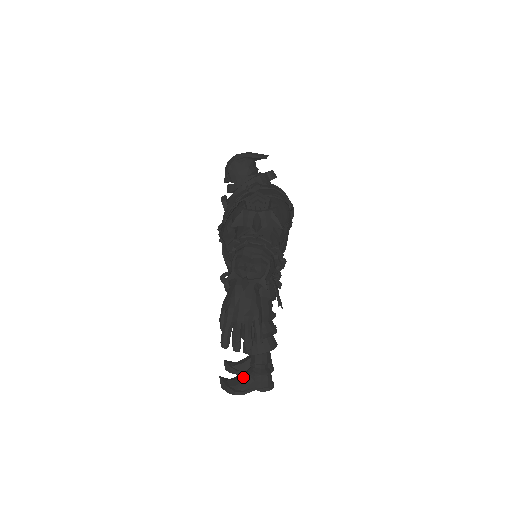
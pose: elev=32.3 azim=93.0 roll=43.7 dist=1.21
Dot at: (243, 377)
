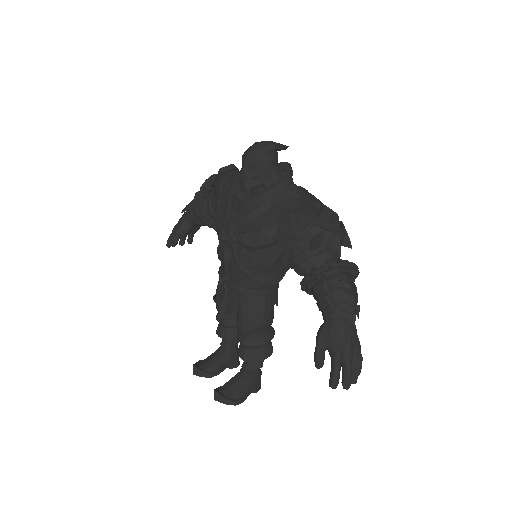
Dot at: (239, 384)
